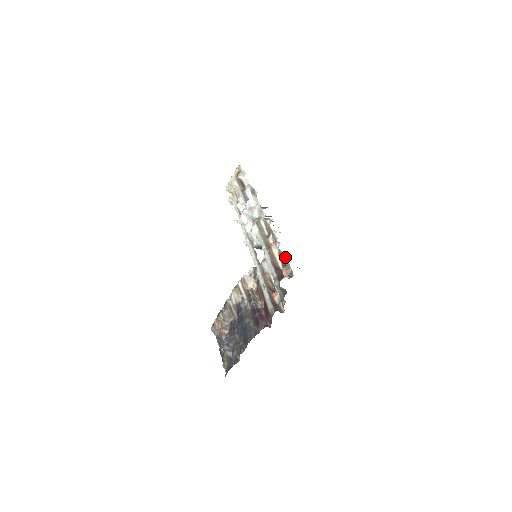
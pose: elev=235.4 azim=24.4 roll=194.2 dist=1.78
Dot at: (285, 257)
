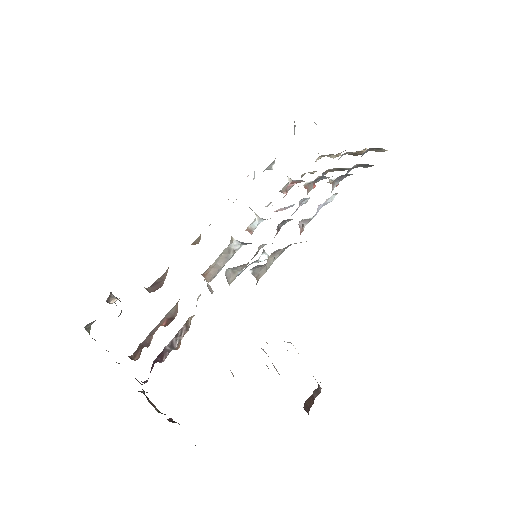
Dot at: occluded
